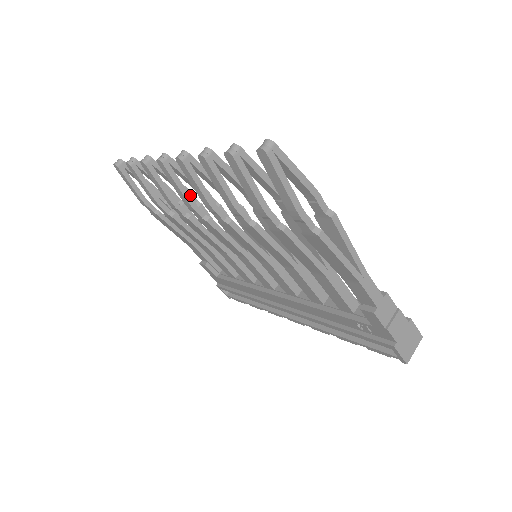
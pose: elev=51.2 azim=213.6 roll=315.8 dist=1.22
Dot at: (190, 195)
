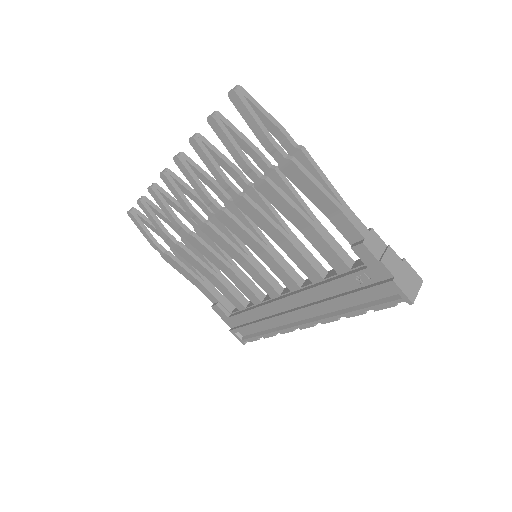
Dot at: occluded
